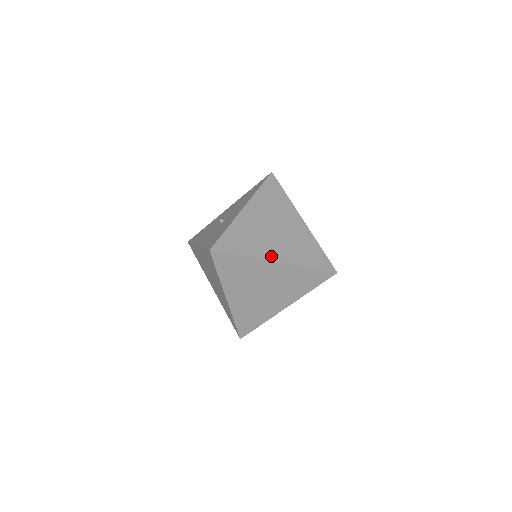
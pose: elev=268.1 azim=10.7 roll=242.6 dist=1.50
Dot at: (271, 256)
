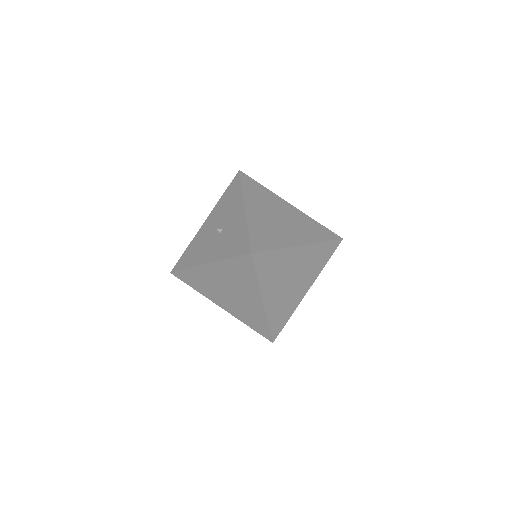
Dot at: (295, 242)
